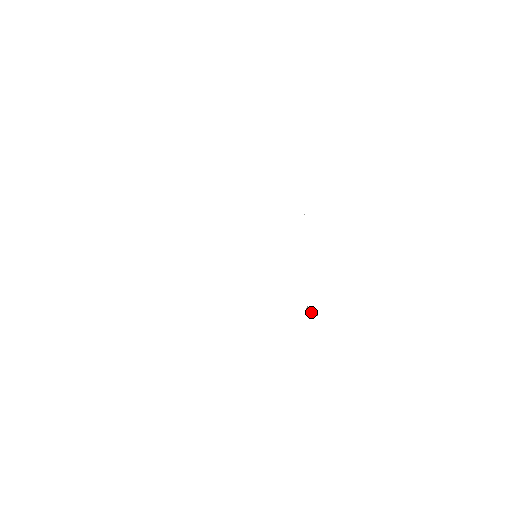
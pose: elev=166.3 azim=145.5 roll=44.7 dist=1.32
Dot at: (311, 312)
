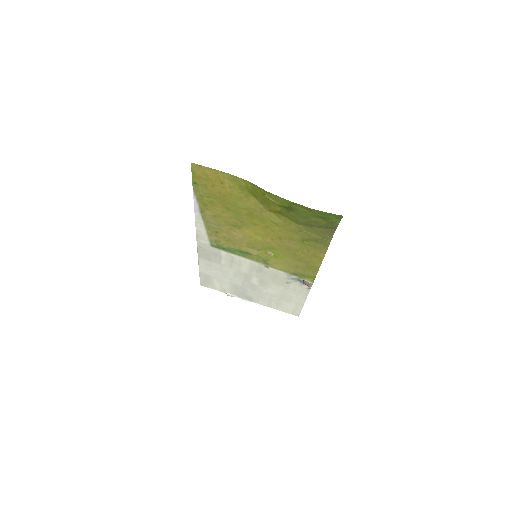
Dot at: (308, 282)
